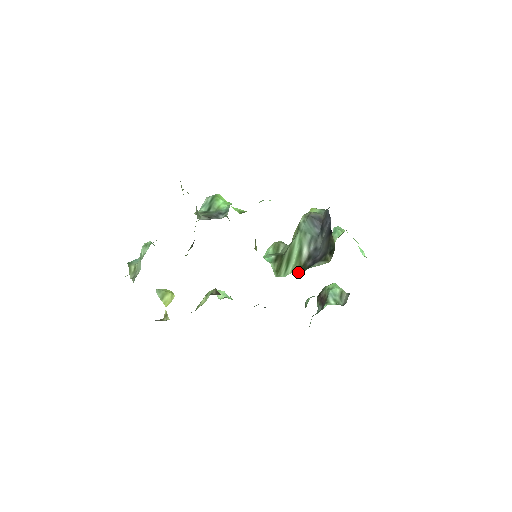
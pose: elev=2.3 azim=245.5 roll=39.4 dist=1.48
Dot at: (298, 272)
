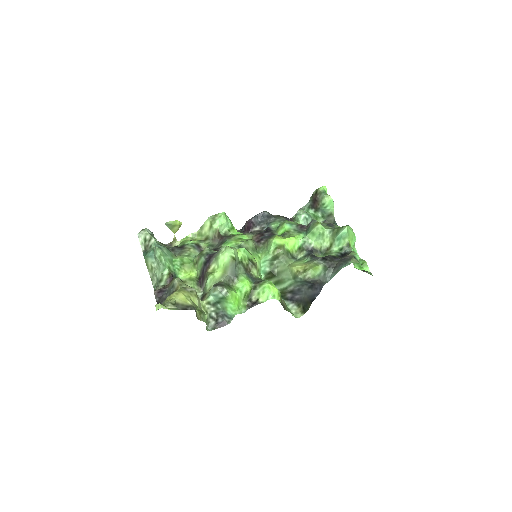
Dot at: occluded
